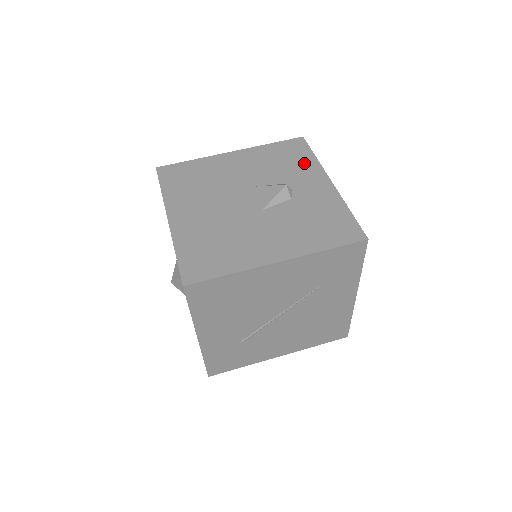
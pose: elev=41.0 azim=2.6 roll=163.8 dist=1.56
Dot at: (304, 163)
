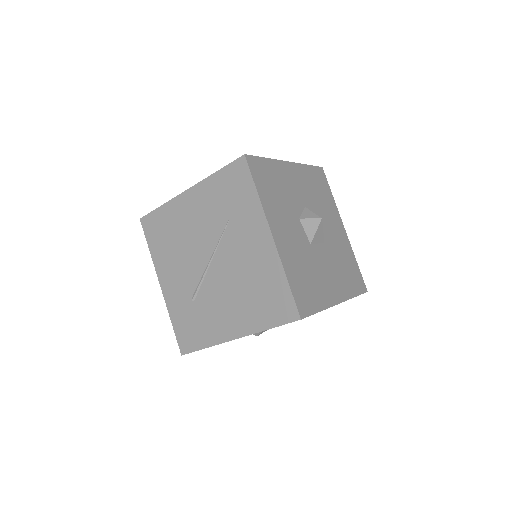
Dot at: occluded
